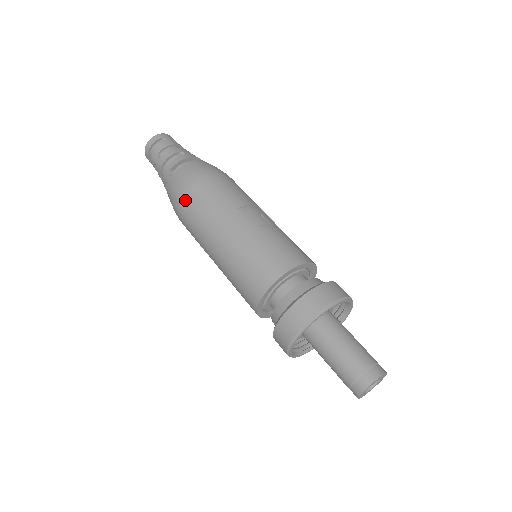
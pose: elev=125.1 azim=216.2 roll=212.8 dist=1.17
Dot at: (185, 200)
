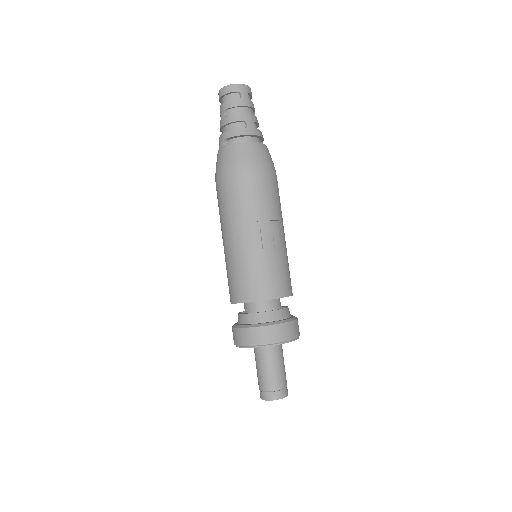
Dot at: (222, 183)
